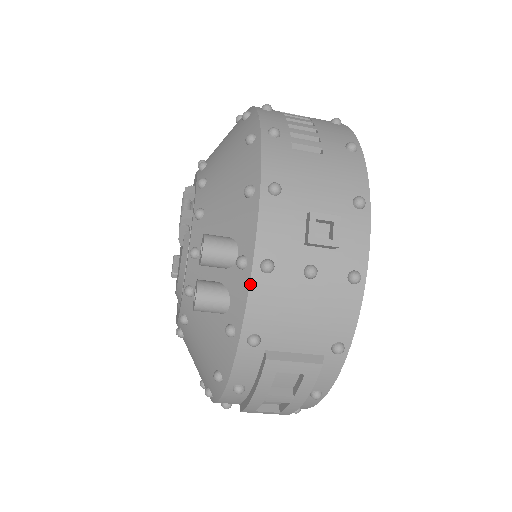
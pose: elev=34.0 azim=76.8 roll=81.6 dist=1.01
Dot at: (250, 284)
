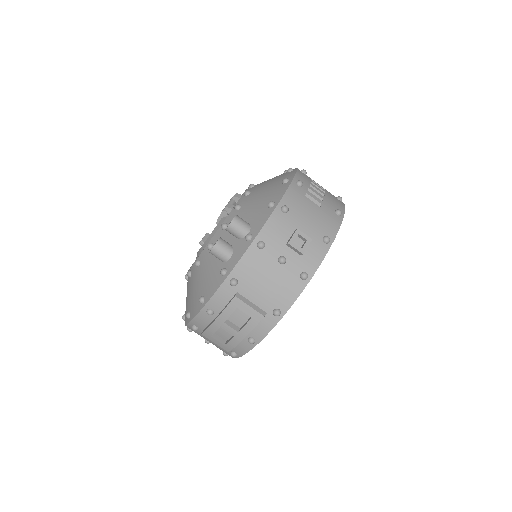
Dot at: (247, 249)
